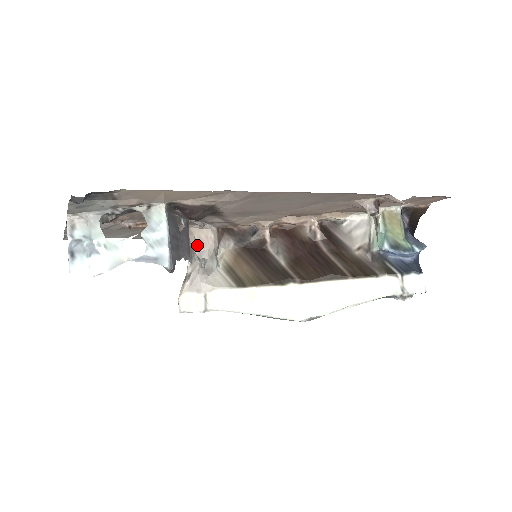
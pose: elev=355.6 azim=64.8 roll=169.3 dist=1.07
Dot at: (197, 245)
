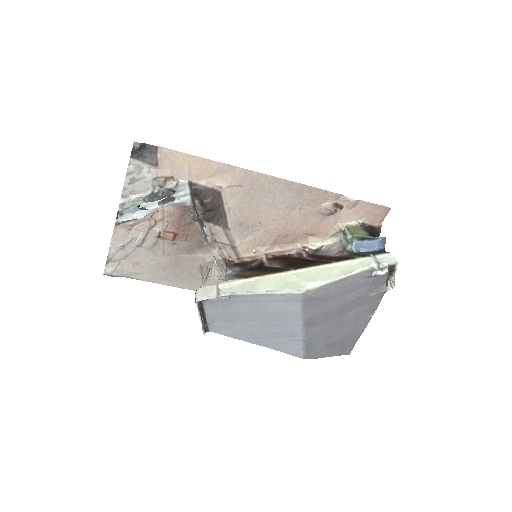
Dot at: (209, 265)
